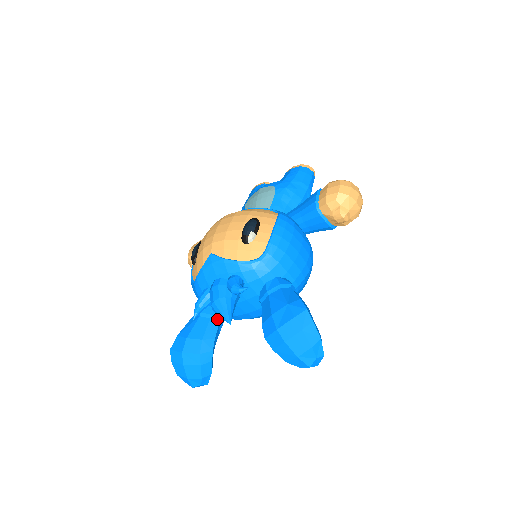
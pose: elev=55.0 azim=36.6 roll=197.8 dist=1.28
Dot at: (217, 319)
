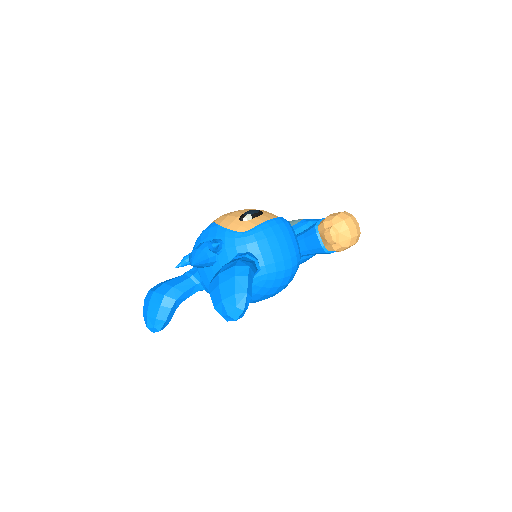
Dot at: (195, 281)
